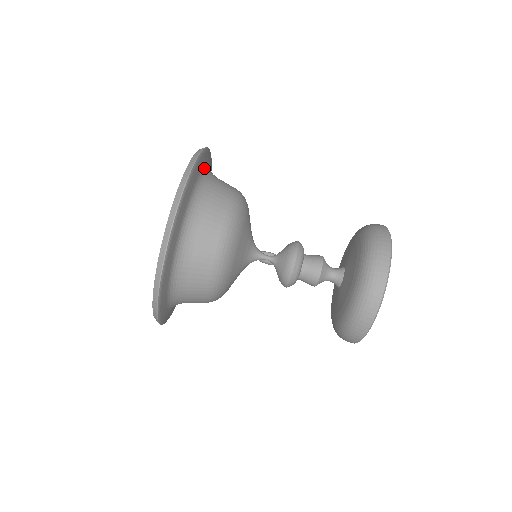
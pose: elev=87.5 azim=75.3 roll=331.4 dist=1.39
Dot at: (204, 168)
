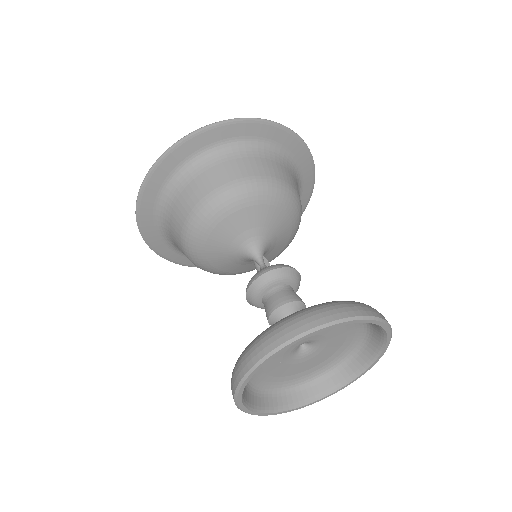
Dot at: (259, 139)
